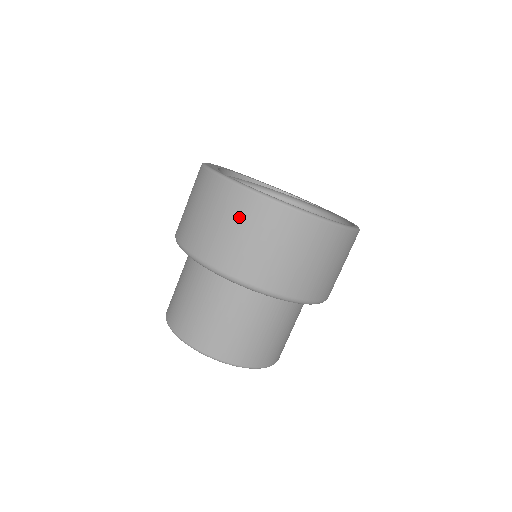
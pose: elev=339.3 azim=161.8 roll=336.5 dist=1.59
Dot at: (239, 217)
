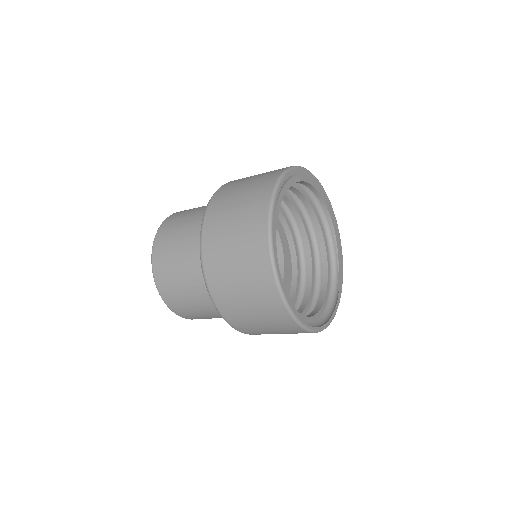
Dot at: (245, 231)
